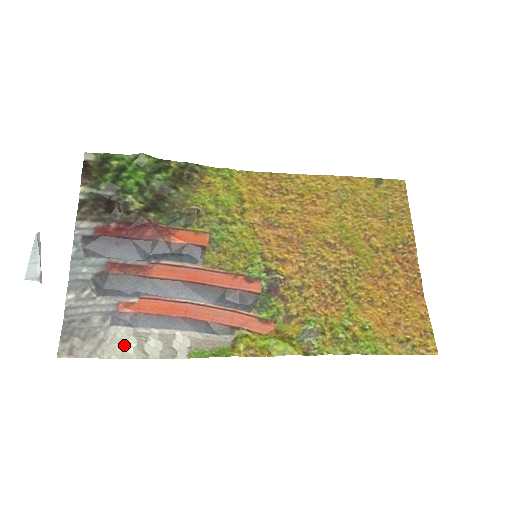
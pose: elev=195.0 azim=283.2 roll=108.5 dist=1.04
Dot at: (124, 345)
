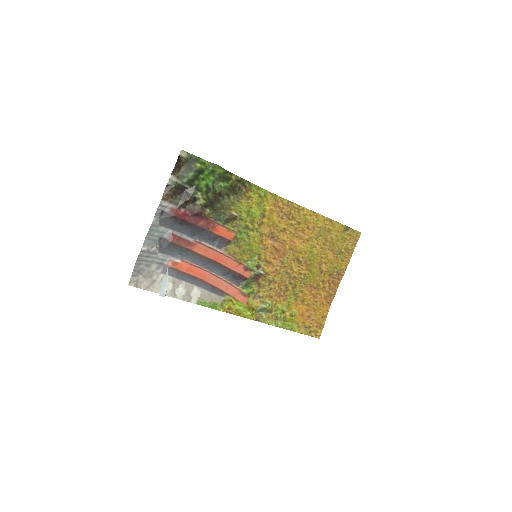
Dot at: occluded
